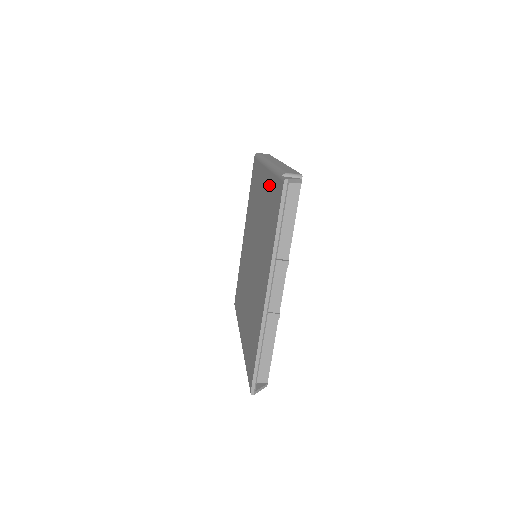
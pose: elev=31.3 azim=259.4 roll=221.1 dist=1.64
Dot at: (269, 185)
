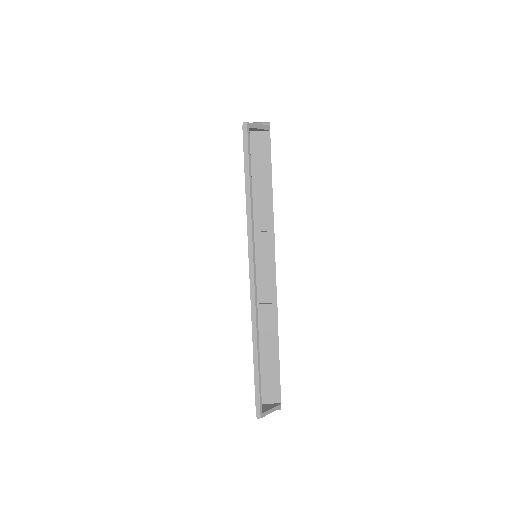
Dot at: occluded
